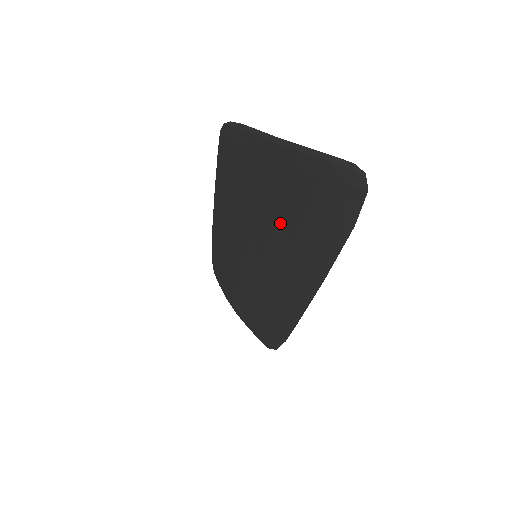
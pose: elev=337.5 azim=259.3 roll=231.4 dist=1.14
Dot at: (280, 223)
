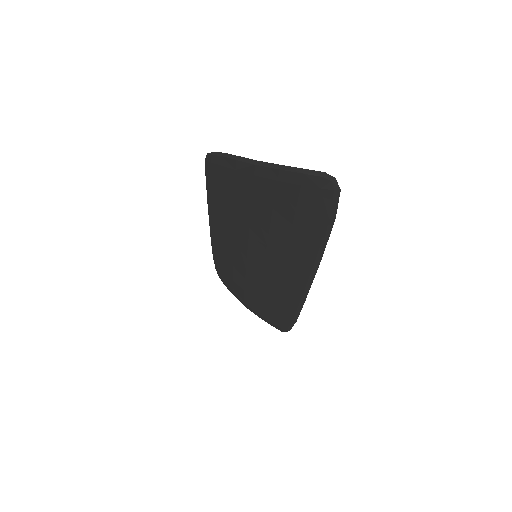
Dot at: (273, 226)
